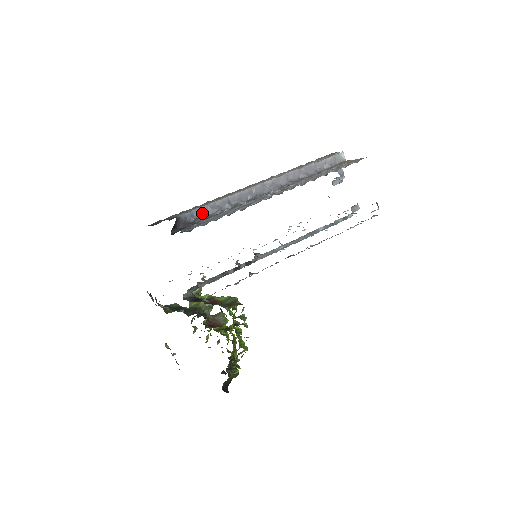
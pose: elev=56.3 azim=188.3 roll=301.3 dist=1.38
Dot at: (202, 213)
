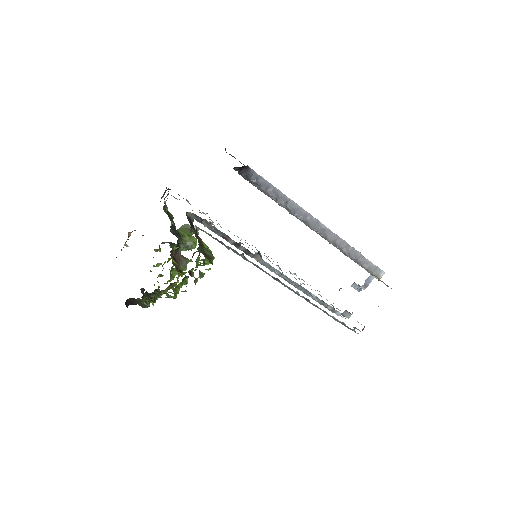
Dot at: (264, 186)
